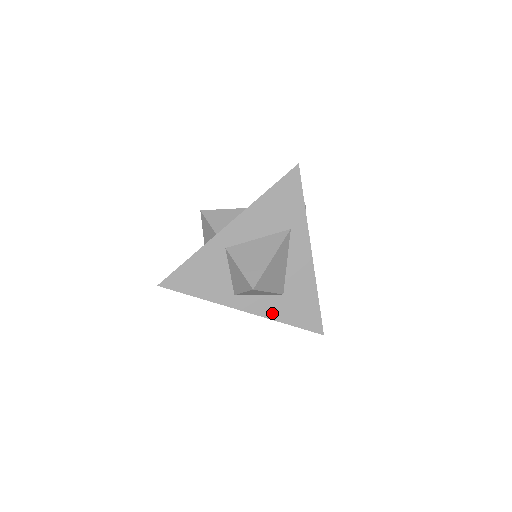
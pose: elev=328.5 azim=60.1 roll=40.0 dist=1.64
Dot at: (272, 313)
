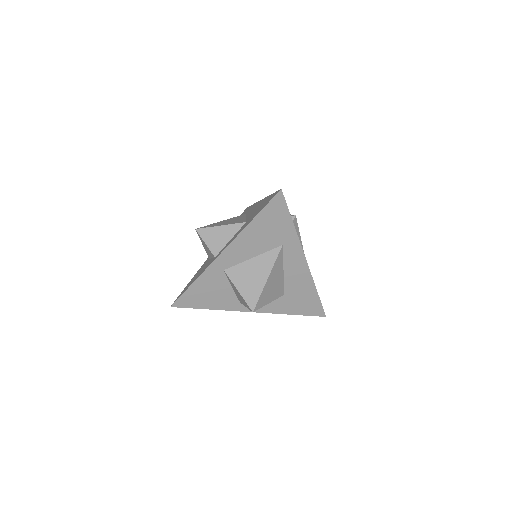
Dot at: (276, 309)
